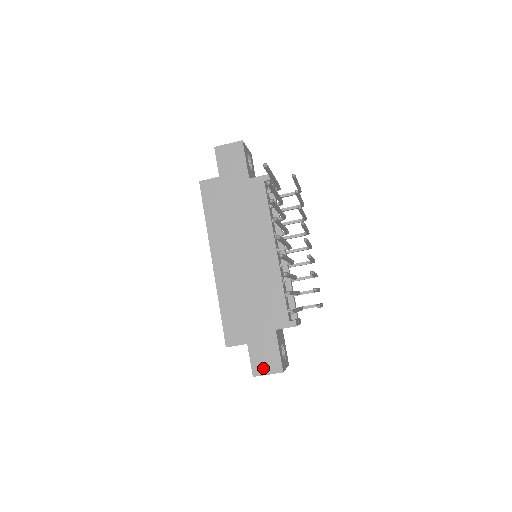
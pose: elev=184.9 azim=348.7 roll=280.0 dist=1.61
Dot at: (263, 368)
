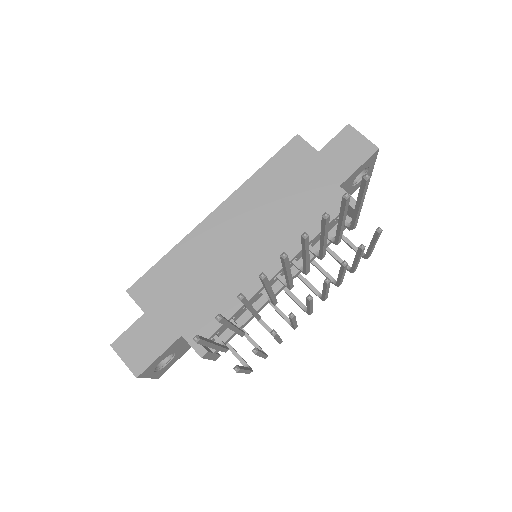
Dot at: (127, 350)
